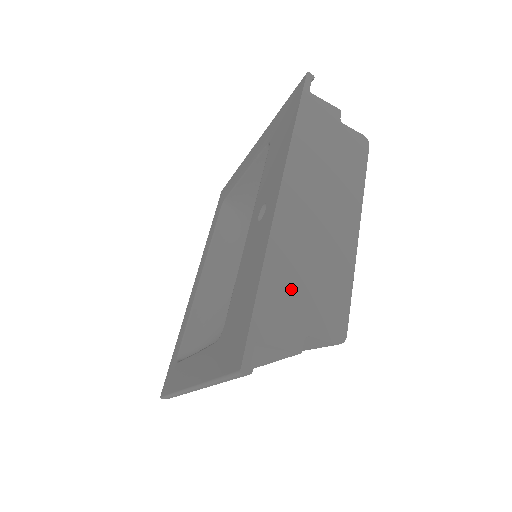
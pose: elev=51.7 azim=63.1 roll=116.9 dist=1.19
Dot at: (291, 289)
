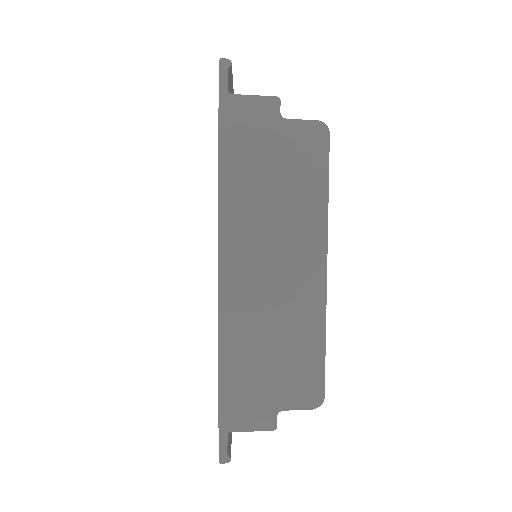
Dot at: (253, 371)
